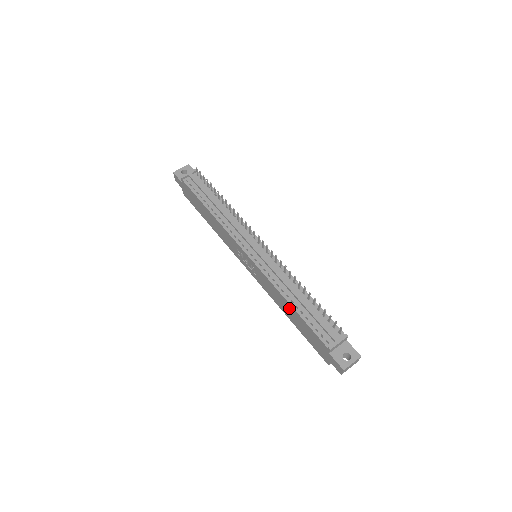
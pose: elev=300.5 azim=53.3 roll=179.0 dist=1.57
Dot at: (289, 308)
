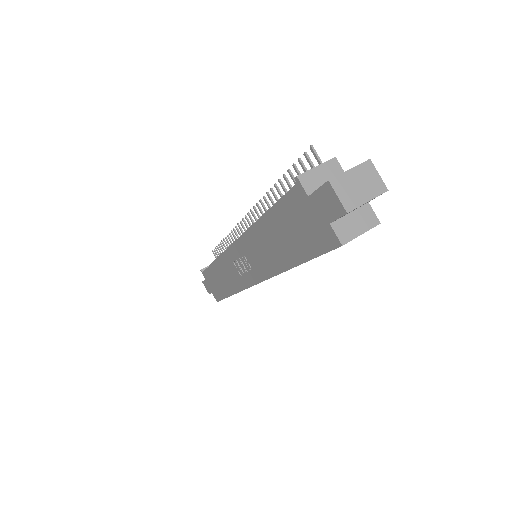
Dot at: (268, 233)
